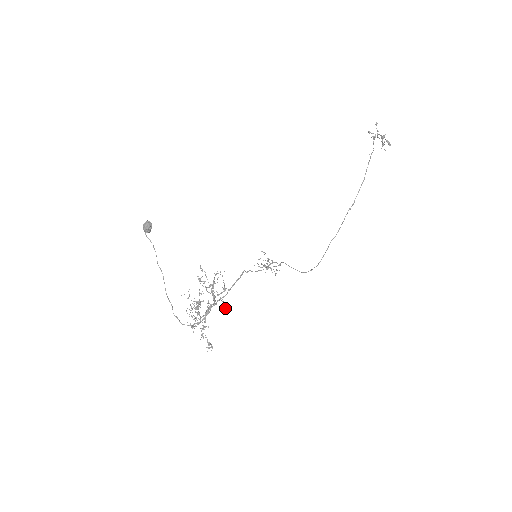
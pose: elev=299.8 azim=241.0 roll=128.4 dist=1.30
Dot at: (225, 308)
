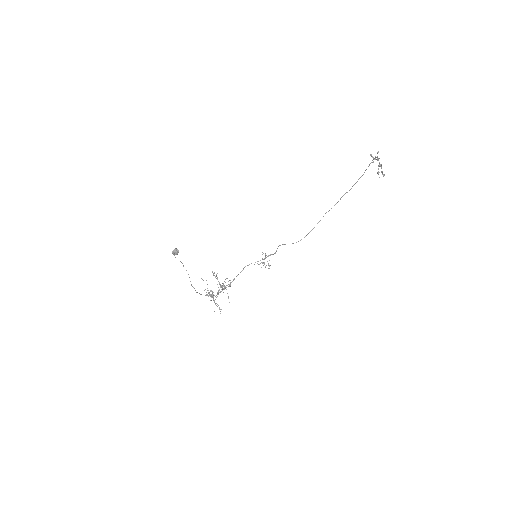
Dot at: occluded
